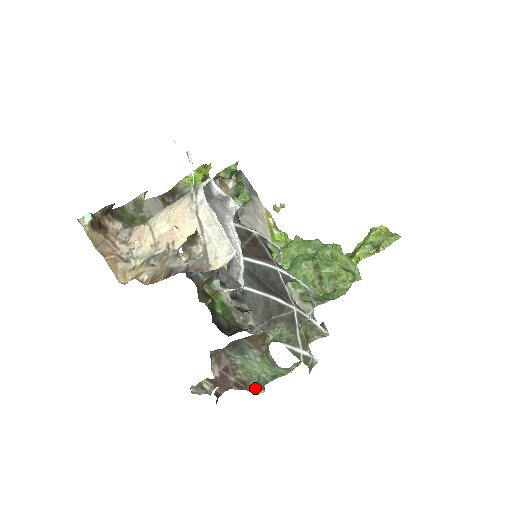
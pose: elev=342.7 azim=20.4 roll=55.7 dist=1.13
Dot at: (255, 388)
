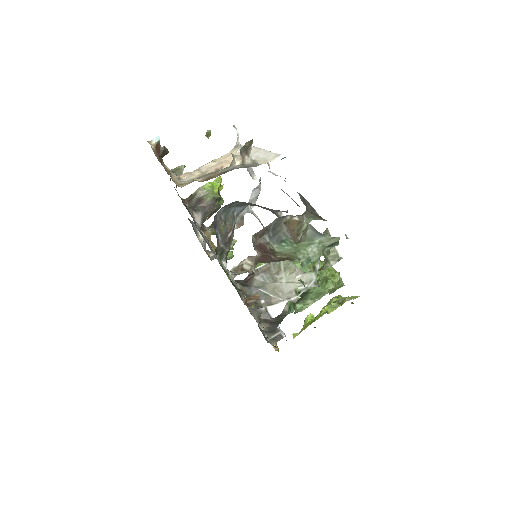
Dot at: (296, 260)
